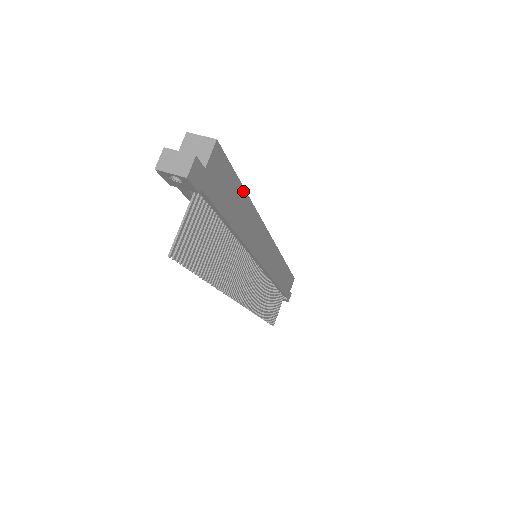
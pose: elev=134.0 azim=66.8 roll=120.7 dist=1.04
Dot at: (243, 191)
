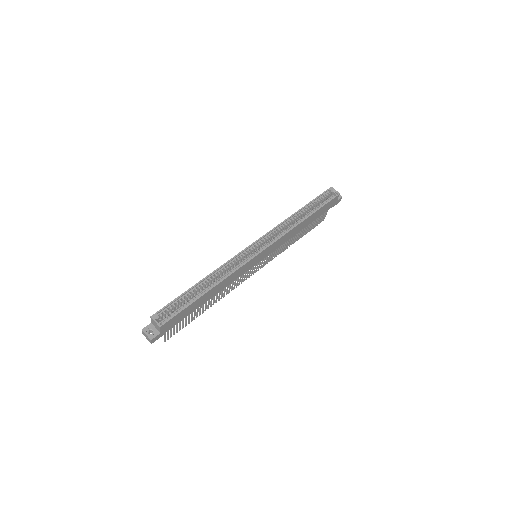
Dot at: (201, 297)
